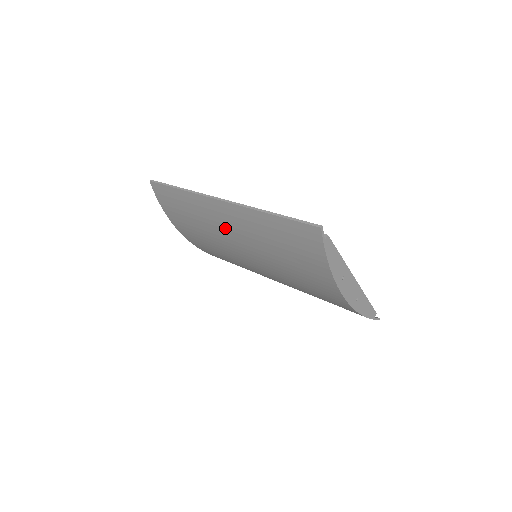
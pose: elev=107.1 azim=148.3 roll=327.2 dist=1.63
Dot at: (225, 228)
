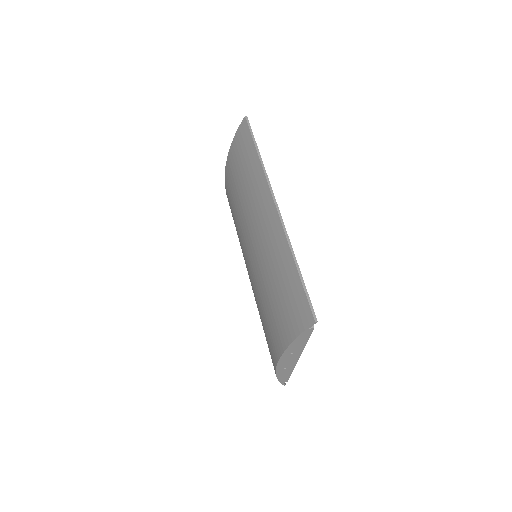
Dot at: (257, 221)
